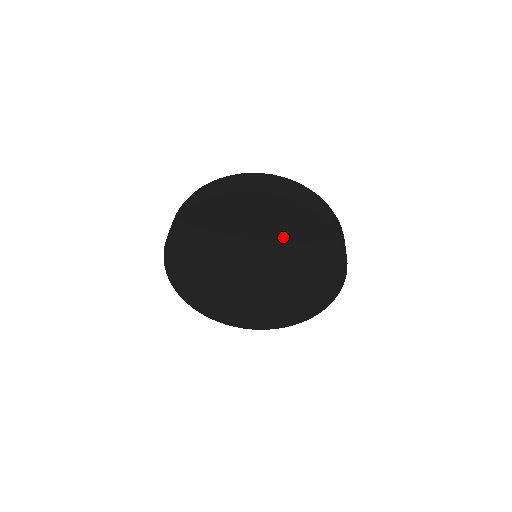
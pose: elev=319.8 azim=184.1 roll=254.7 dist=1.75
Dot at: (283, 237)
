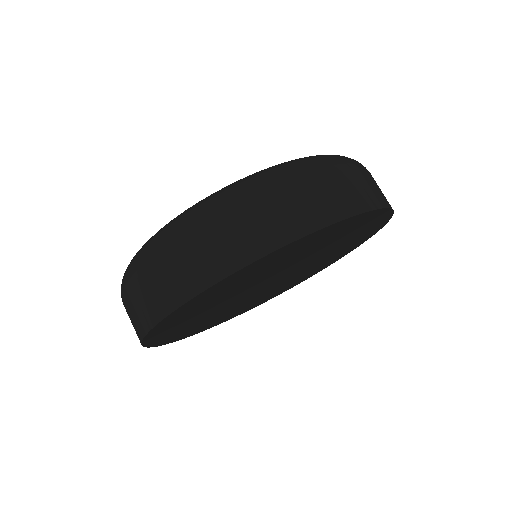
Dot at: (320, 247)
